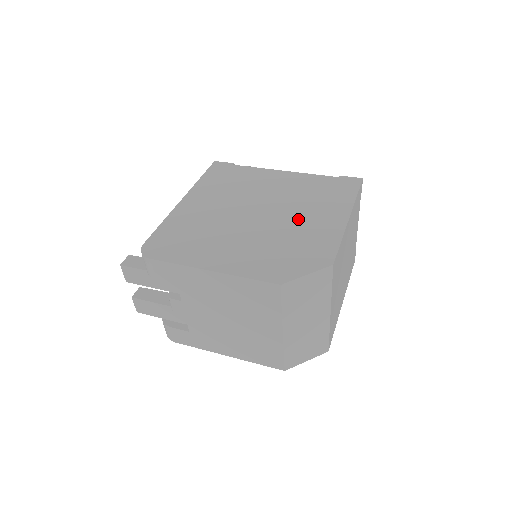
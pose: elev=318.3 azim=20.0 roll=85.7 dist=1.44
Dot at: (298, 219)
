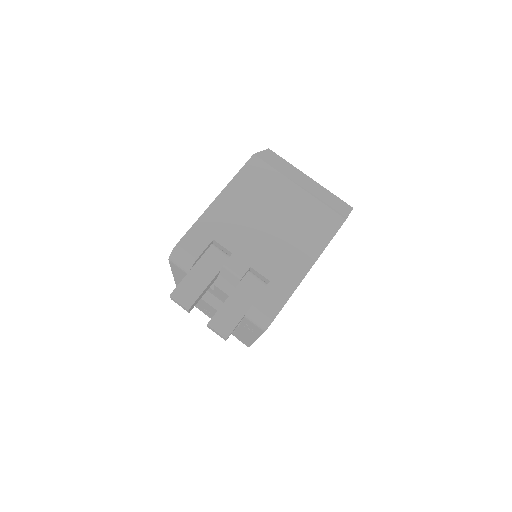
Dot at: occluded
